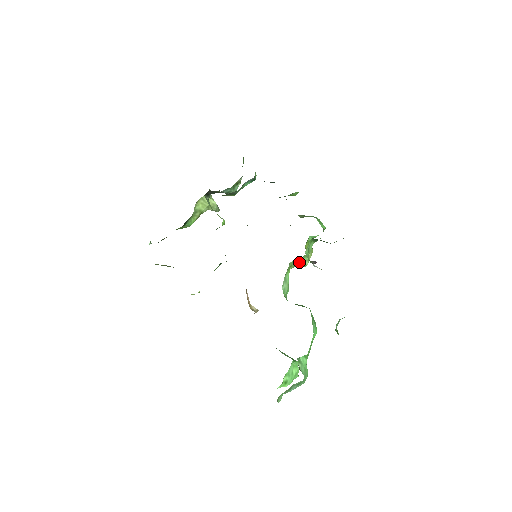
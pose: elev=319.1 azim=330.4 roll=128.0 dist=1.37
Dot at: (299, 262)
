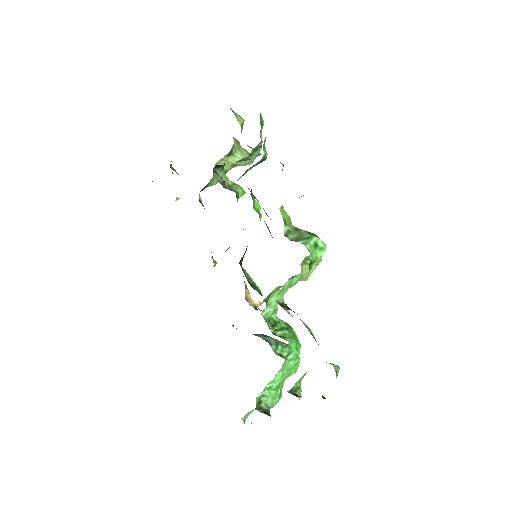
Dot at: occluded
